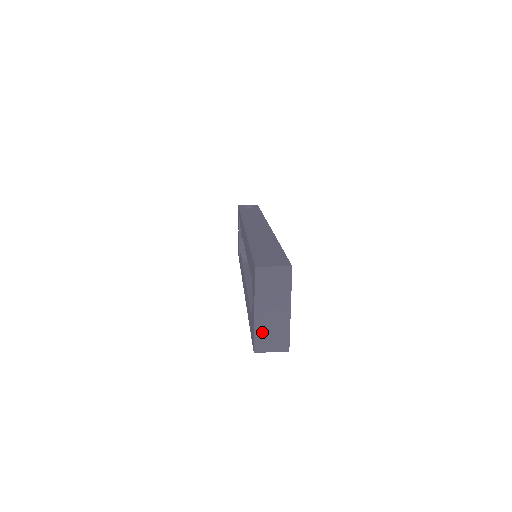
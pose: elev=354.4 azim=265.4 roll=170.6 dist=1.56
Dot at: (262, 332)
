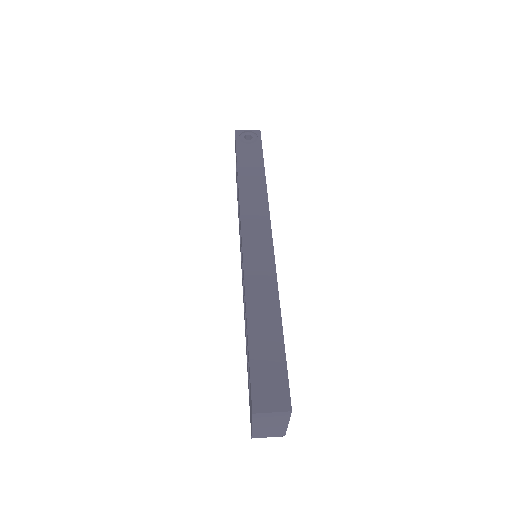
Dot at: (259, 432)
